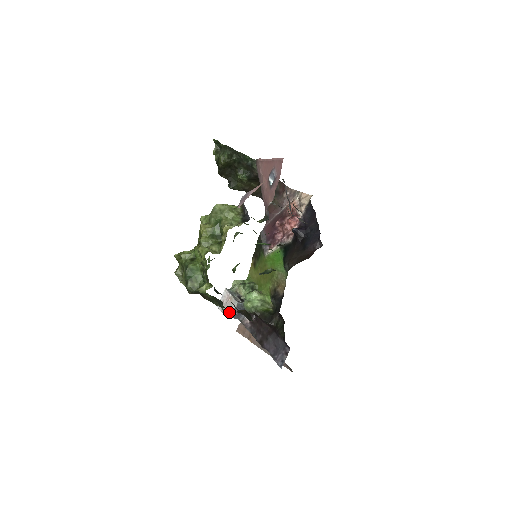
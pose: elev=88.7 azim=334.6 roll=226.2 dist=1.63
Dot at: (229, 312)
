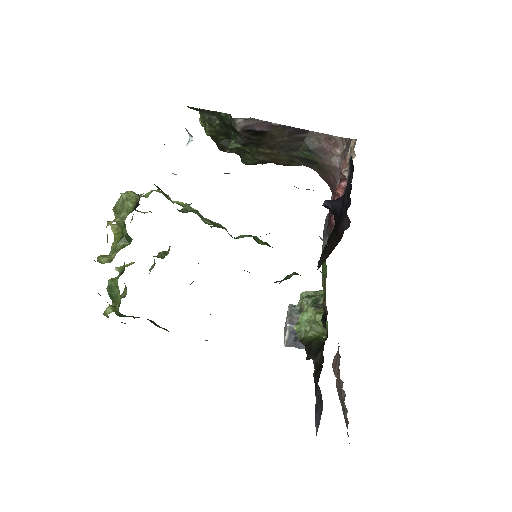
Dot at: (285, 339)
